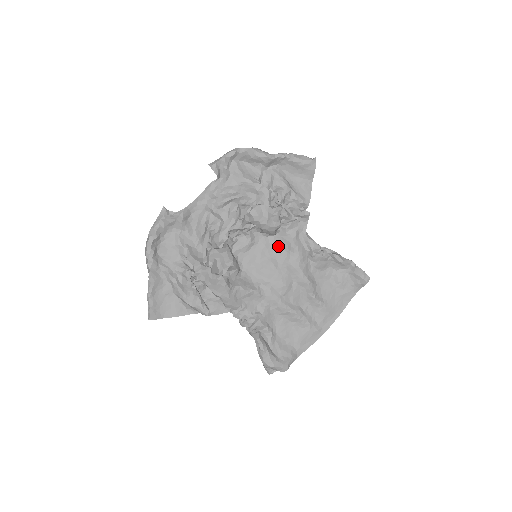
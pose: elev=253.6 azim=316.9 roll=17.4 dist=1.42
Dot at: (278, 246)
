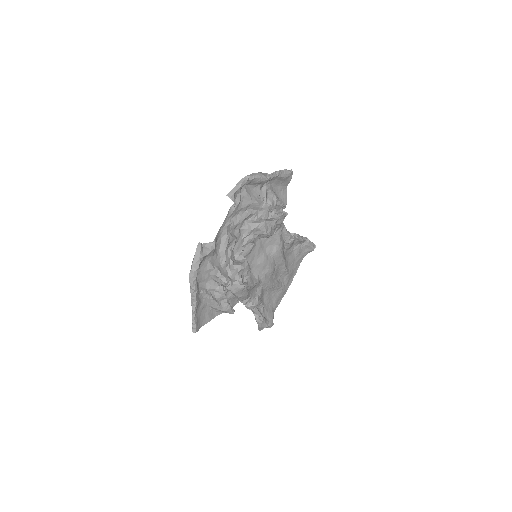
Dot at: (267, 243)
